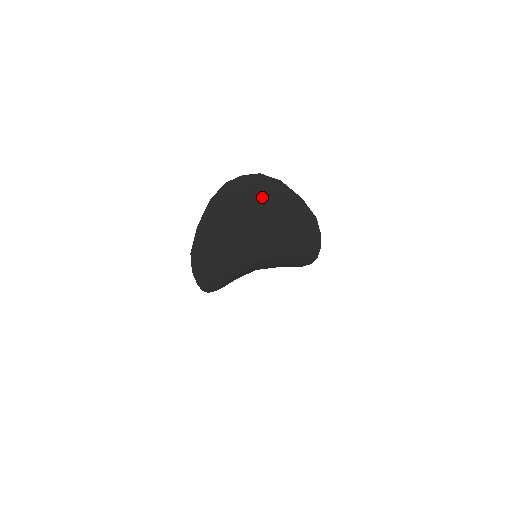
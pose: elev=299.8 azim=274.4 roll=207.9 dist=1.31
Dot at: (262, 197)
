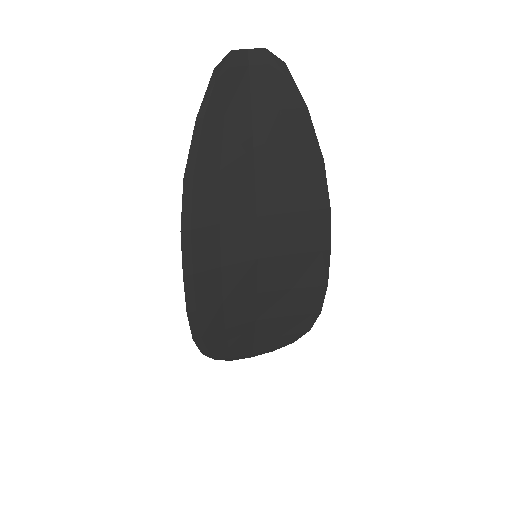
Dot at: (267, 96)
